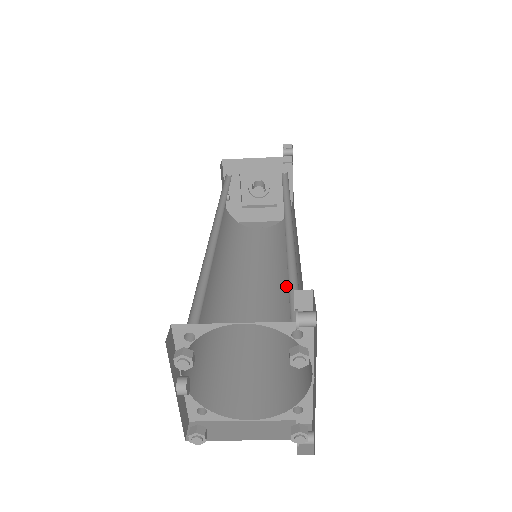
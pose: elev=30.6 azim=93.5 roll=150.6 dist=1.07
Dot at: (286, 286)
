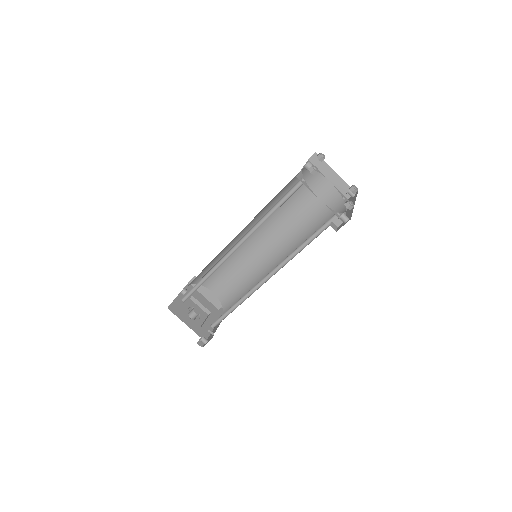
Dot at: (267, 274)
